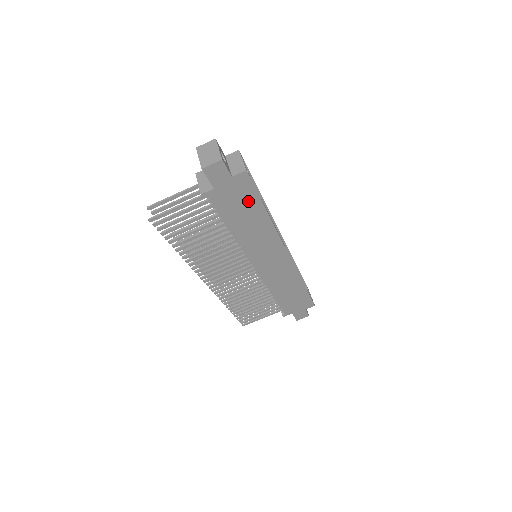
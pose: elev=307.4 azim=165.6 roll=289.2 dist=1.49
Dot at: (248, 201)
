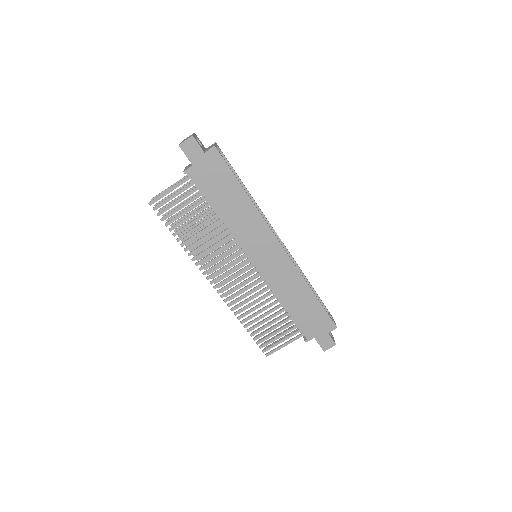
Dot at: (225, 179)
